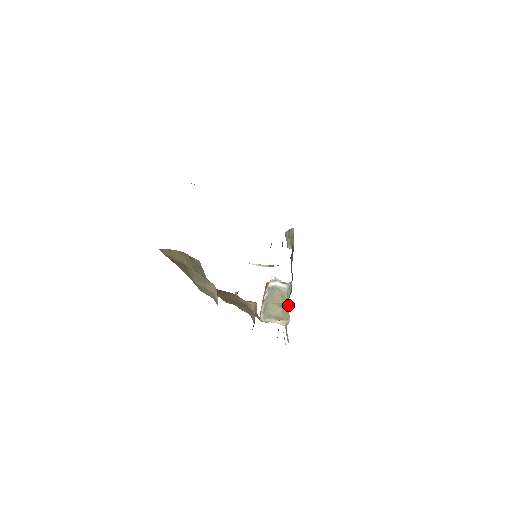
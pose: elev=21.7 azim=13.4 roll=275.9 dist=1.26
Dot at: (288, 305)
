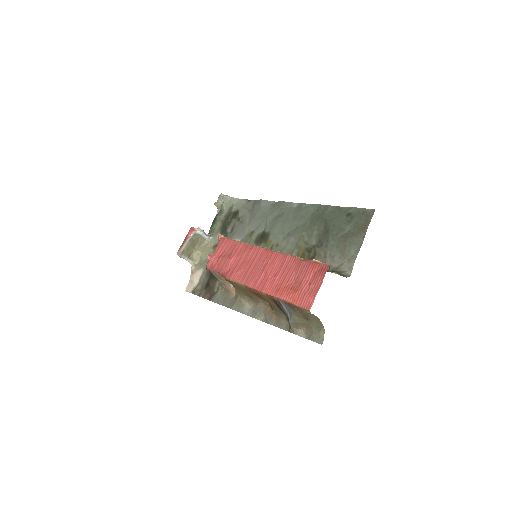
Dot at: (205, 255)
